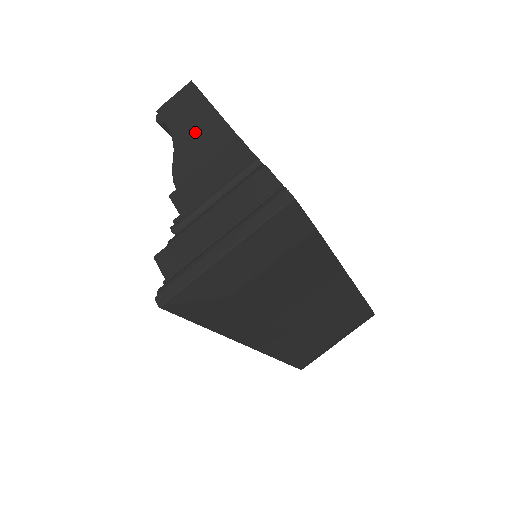
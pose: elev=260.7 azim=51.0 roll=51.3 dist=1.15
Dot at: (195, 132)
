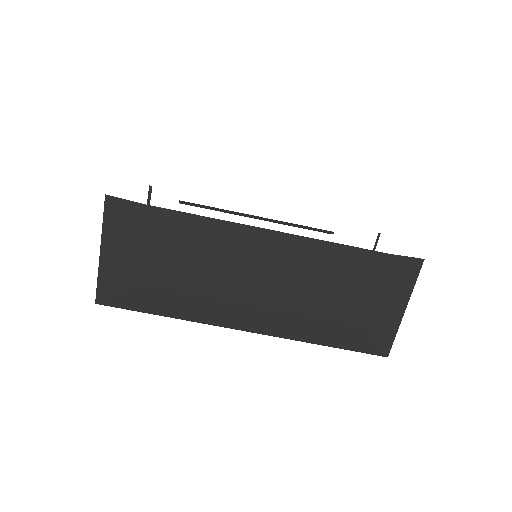
Dot at: occluded
